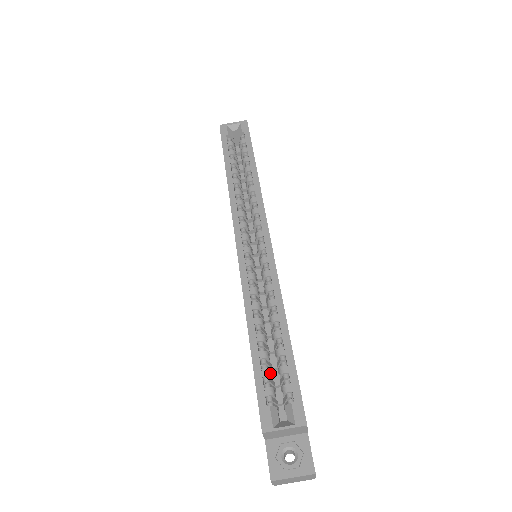
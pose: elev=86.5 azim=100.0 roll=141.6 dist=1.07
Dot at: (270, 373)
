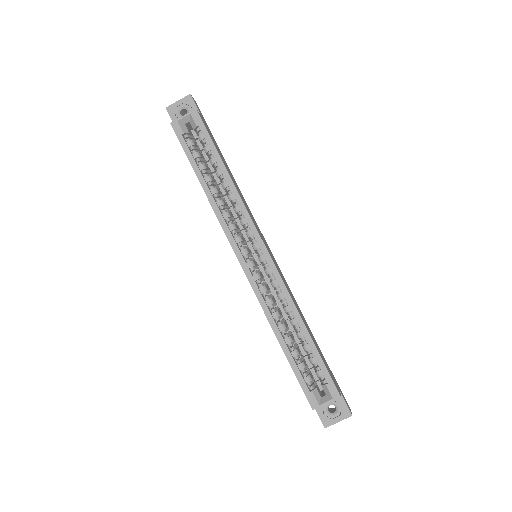
Dot at: (304, 365)
